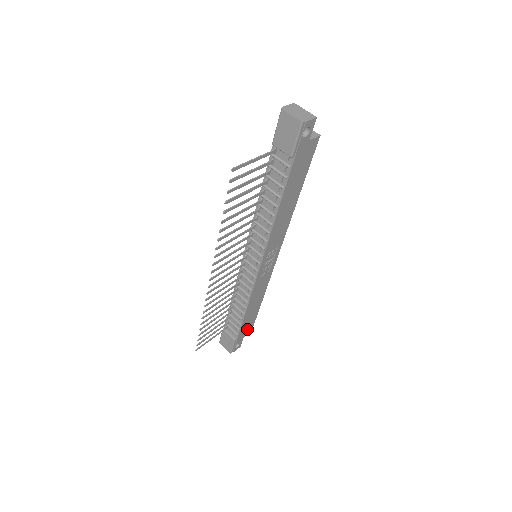
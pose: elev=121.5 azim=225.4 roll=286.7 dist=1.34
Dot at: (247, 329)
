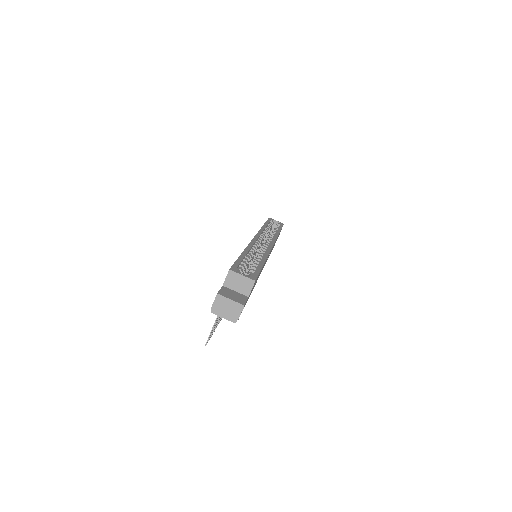
Dot at: occluded
